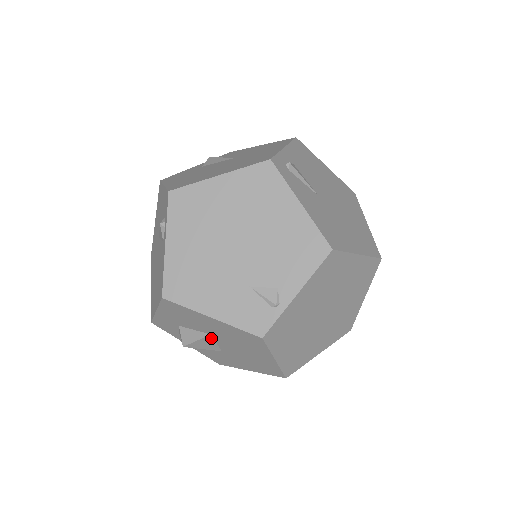
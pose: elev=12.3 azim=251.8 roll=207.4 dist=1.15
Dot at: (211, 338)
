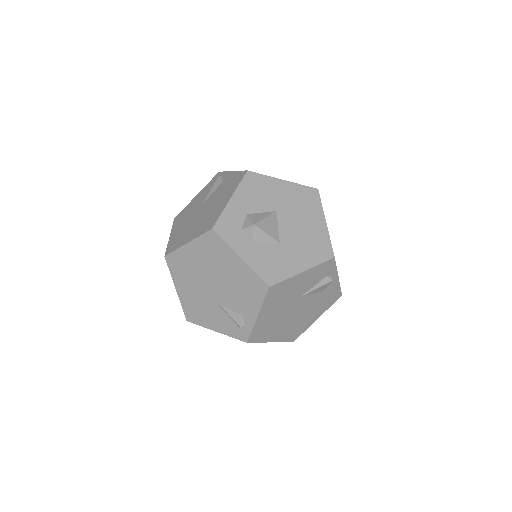
Dot at: (275, 217)
